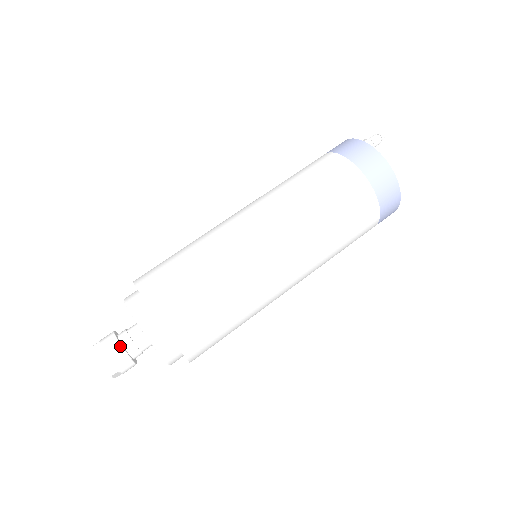
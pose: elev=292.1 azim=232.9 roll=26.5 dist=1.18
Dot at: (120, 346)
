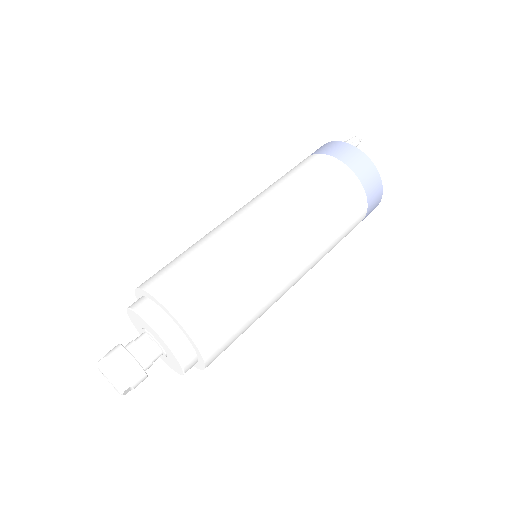
Dot at: (132, 357)
